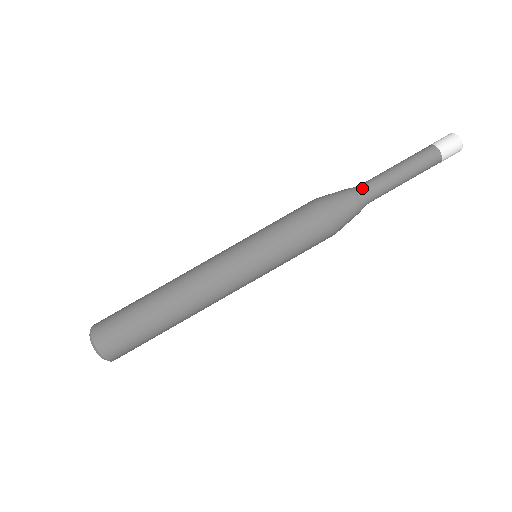
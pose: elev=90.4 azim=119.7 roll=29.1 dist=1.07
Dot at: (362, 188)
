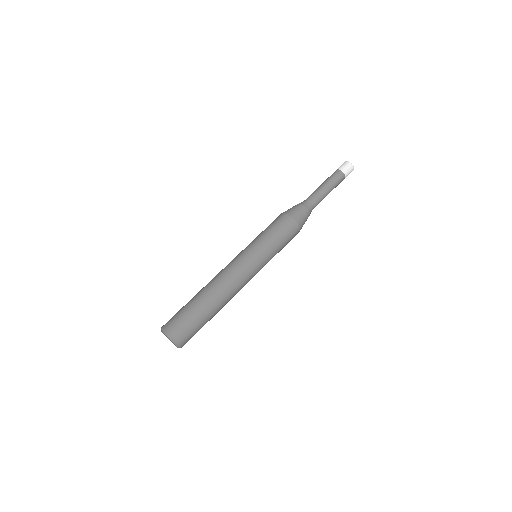
Dot at: (310, 203)
